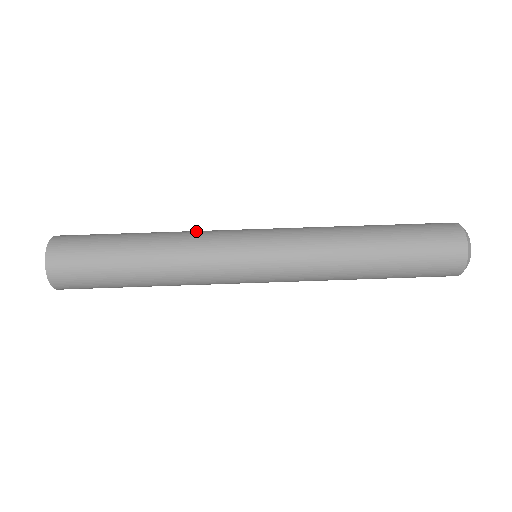
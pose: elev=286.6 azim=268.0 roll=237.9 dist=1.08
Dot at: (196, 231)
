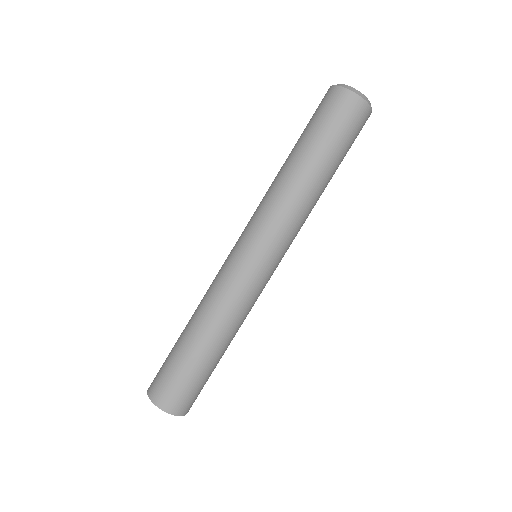
Dot at: (214, 294)
